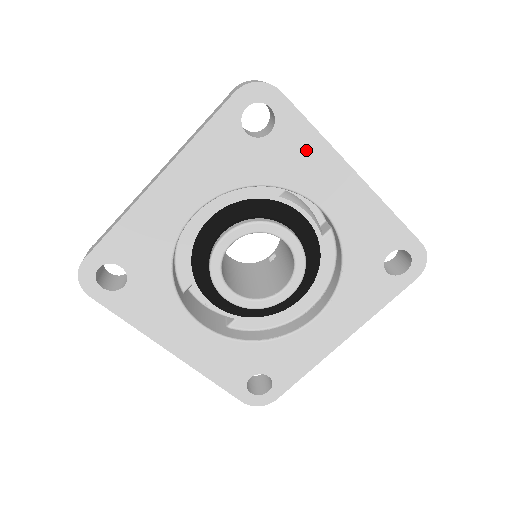
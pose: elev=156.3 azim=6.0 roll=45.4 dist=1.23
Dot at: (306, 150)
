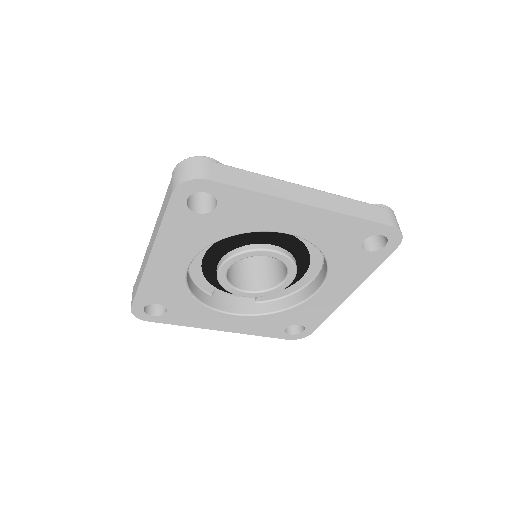
Dot at: (253, 206)
